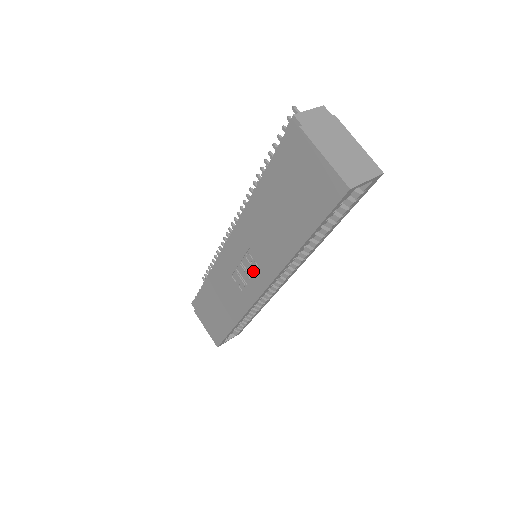
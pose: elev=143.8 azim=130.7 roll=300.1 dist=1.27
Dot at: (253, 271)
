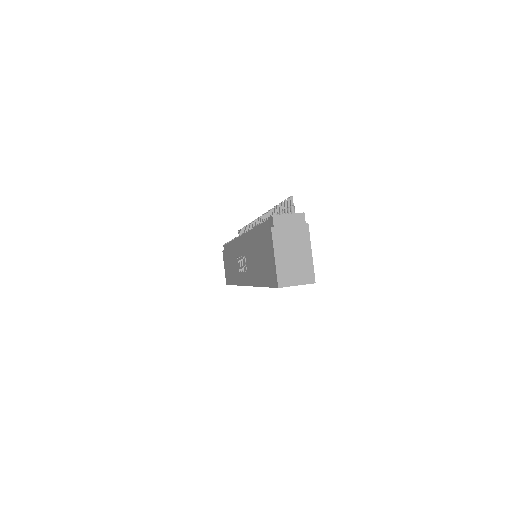
Dot at: (244, 269)
